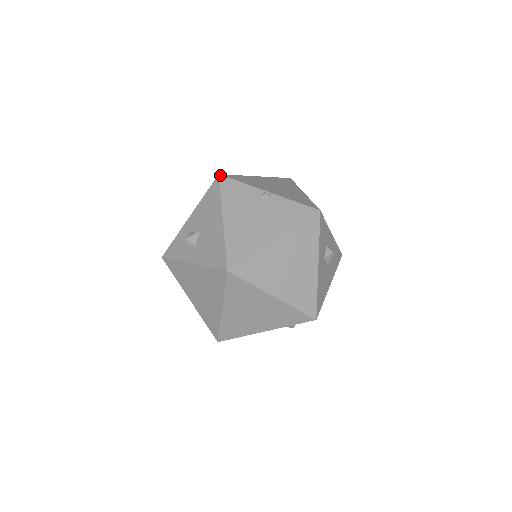
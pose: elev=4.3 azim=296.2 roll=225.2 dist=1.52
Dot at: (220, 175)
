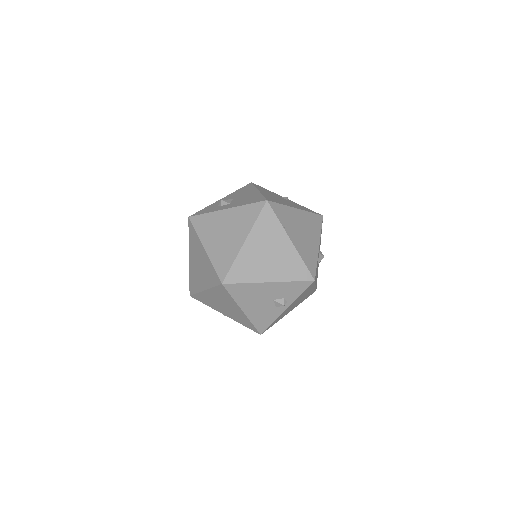
Dot at: (253, 183)
